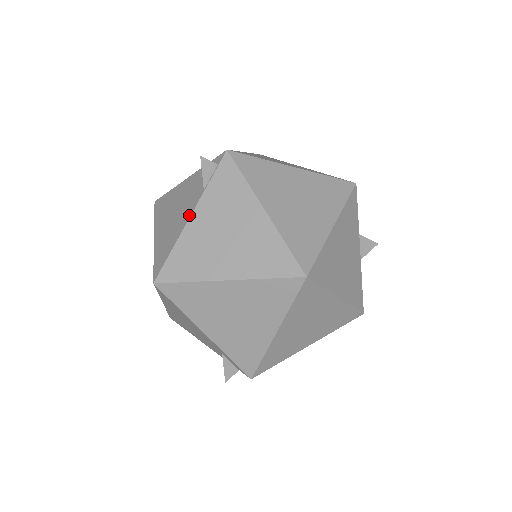
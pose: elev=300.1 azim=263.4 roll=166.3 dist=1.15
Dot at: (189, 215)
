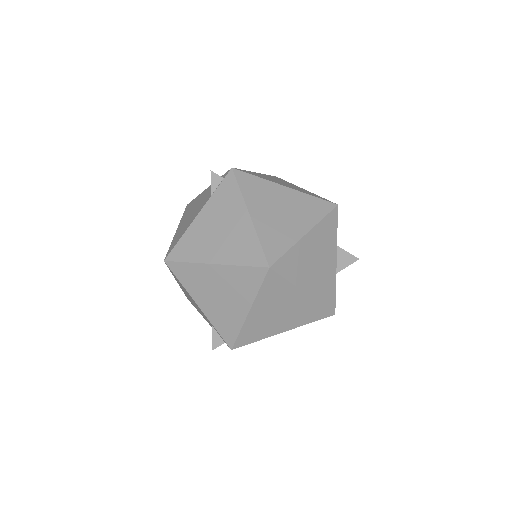
Dot at: (197, 213)
